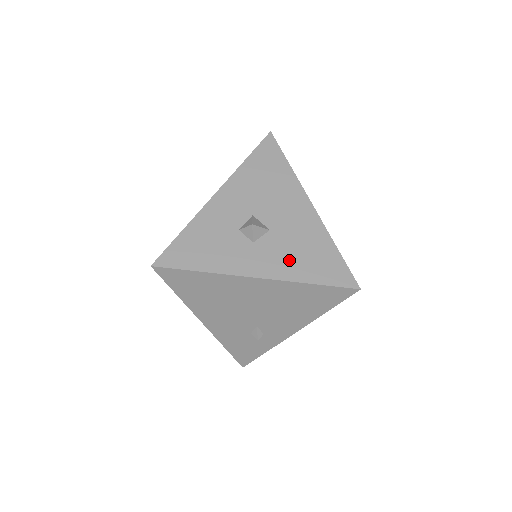
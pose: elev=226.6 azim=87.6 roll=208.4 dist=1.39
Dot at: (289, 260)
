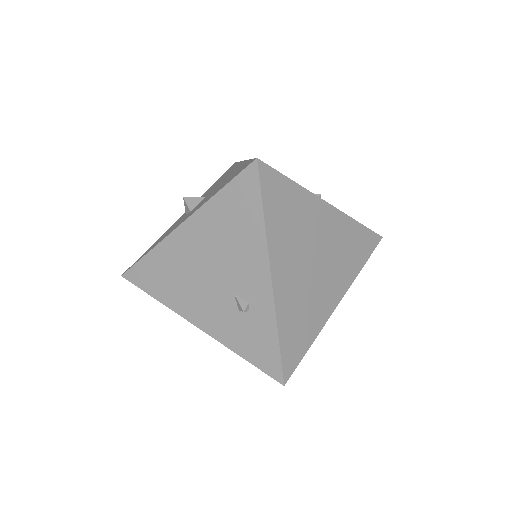
Dot at: occluded
